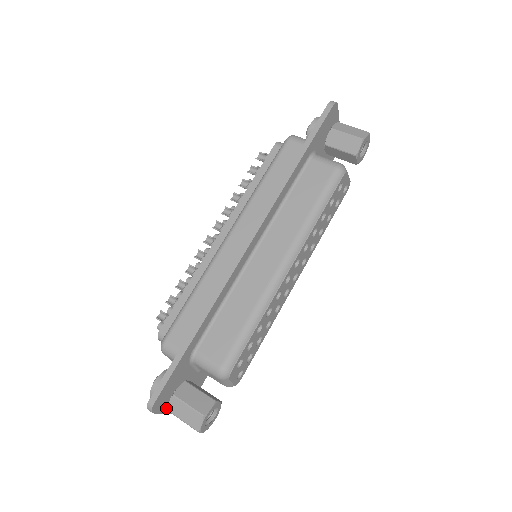
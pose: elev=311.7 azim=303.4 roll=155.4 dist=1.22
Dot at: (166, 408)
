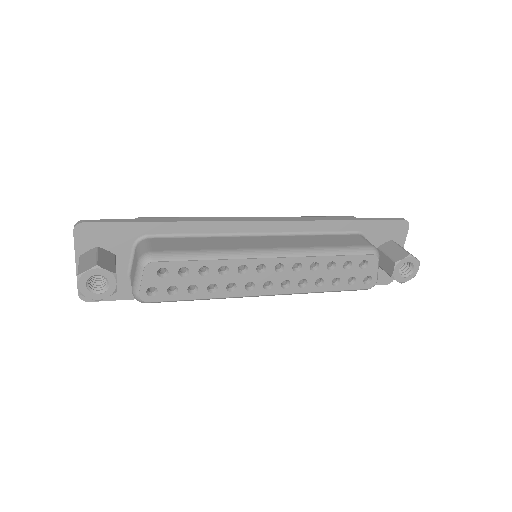
Dot at: (82, 253)
